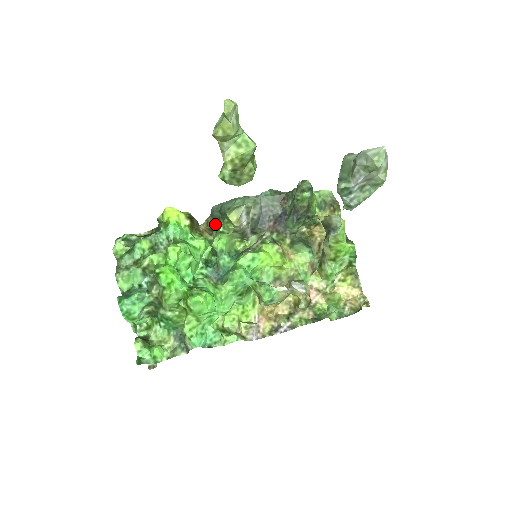
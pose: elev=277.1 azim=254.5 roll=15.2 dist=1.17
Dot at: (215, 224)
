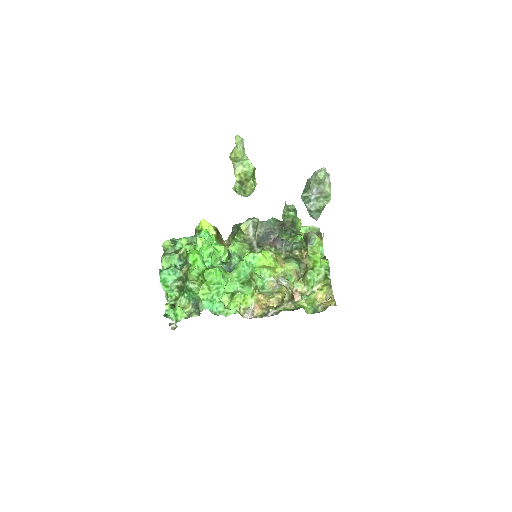
Dot at: occluded
